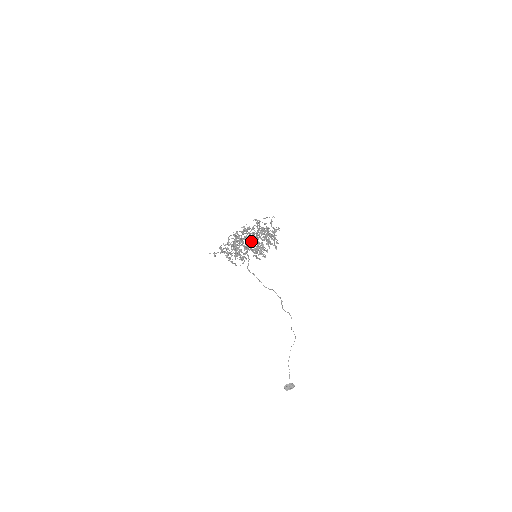
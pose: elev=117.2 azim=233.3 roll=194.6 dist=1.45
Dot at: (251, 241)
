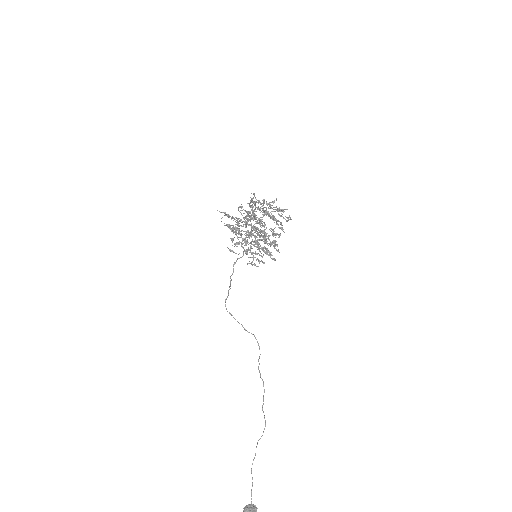
Dot at: (242, 256)
